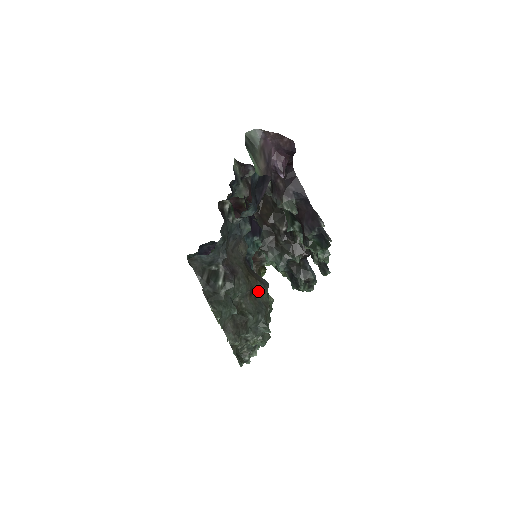
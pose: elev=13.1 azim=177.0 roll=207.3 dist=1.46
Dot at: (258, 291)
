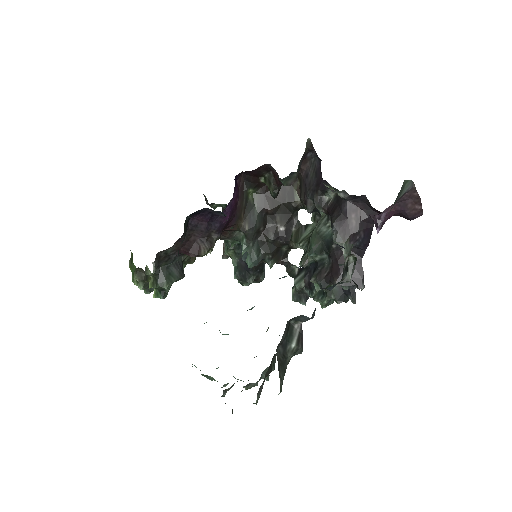
Dot at: occluded
